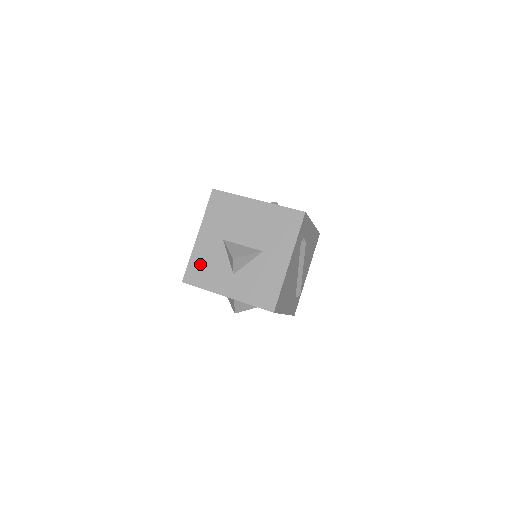
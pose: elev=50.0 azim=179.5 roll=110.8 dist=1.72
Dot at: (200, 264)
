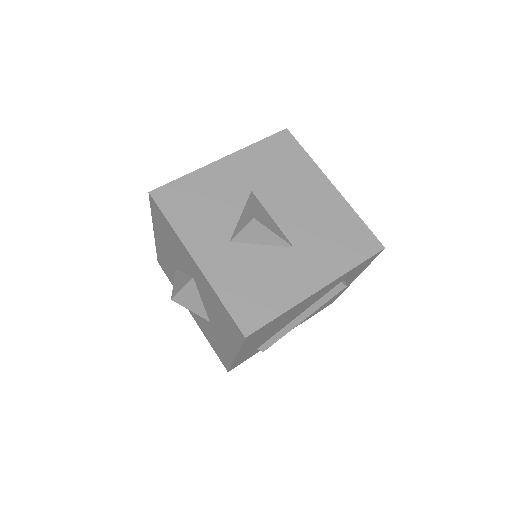
Dot at: (195, 192)
